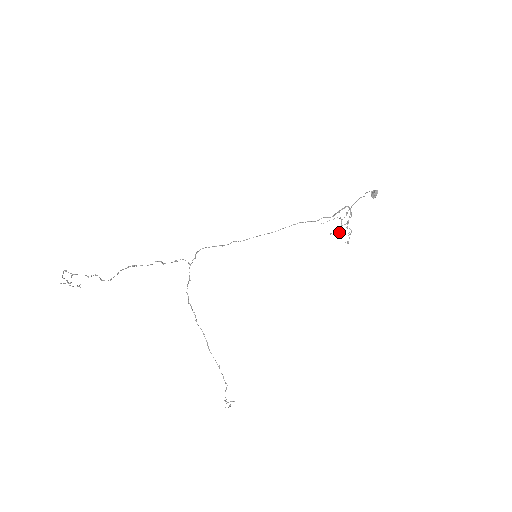
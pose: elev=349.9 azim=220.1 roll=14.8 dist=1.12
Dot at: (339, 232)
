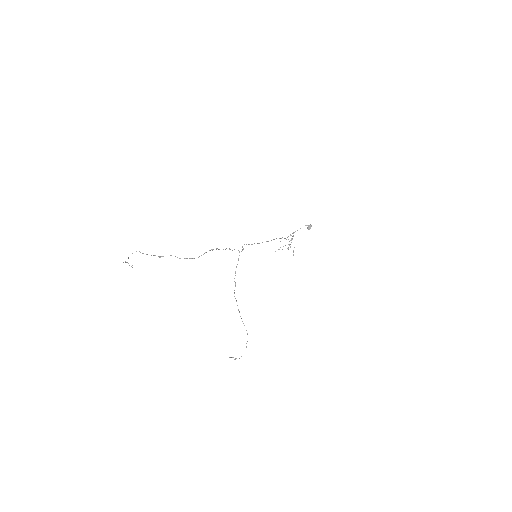
Dot at: occluded
